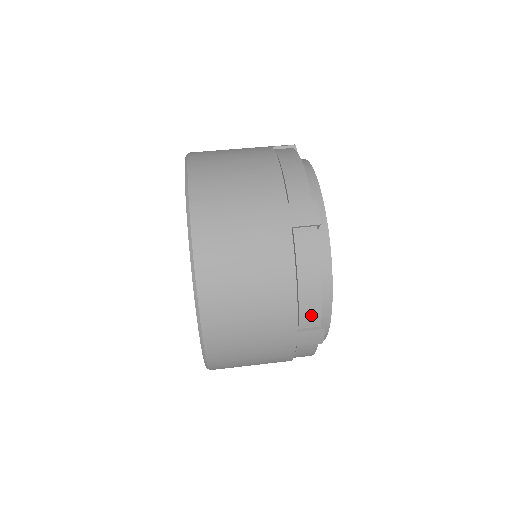
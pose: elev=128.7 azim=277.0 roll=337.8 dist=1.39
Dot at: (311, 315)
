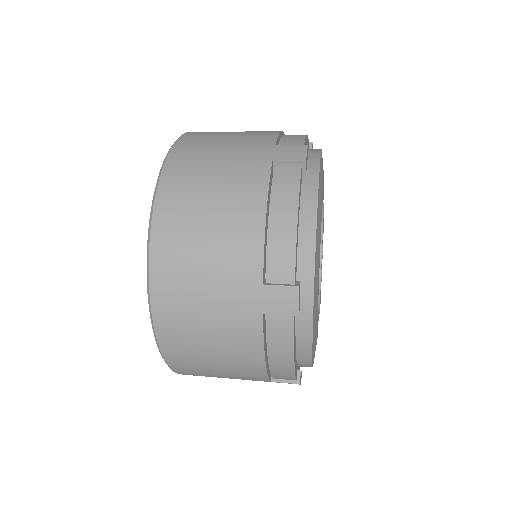
Dot at: (282, 263)
